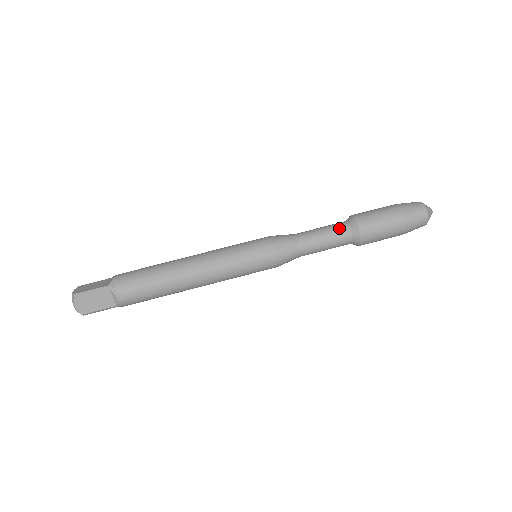
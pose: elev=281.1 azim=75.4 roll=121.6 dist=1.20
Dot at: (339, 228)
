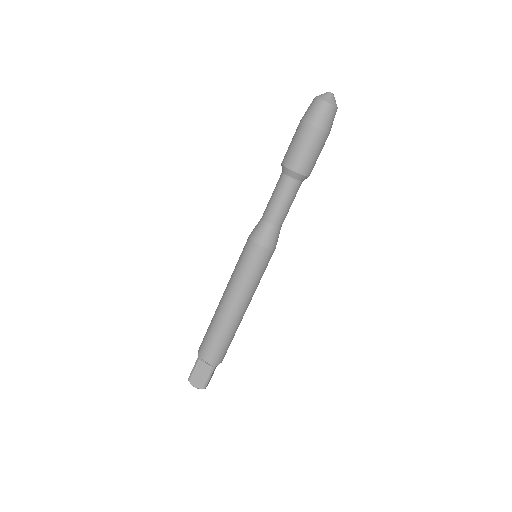
Dot at: (293, 189)
